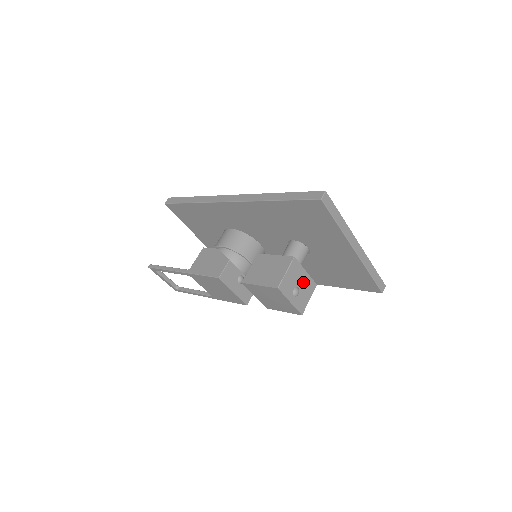
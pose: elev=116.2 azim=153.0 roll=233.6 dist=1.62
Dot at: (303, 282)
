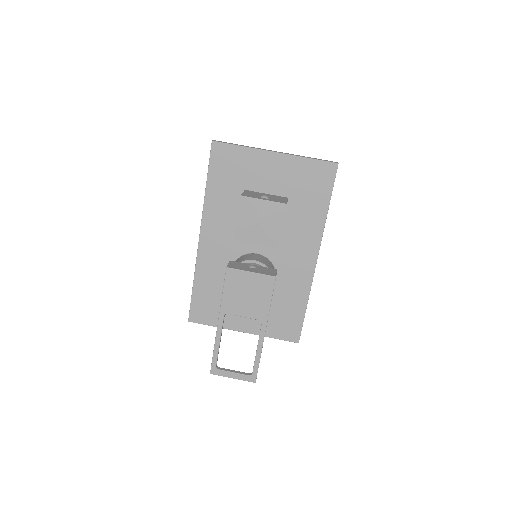
Dot at: (269, 196)
